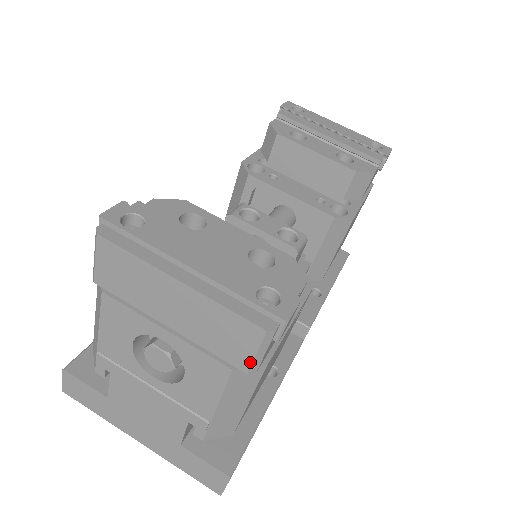
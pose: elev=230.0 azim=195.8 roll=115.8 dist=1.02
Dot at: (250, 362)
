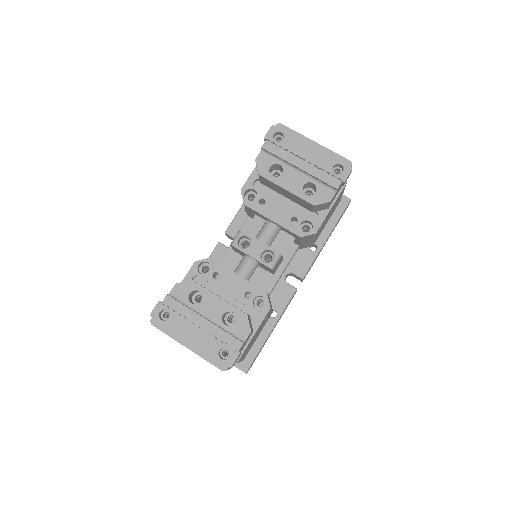
Dot at: occluded
